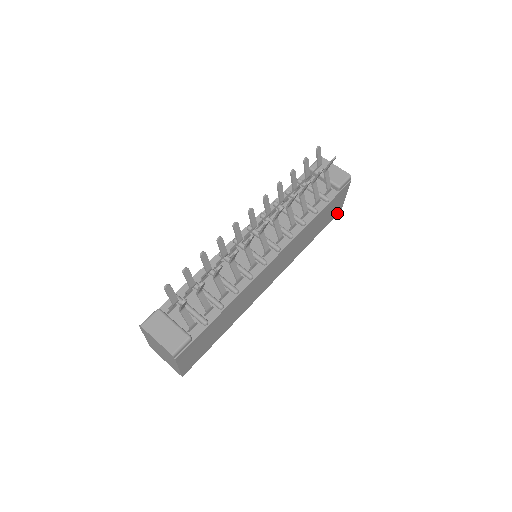
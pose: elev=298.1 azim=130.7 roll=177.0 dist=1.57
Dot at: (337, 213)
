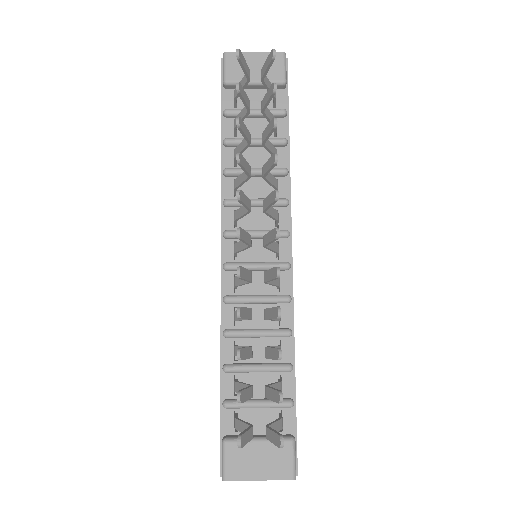
Dot at: occluded
